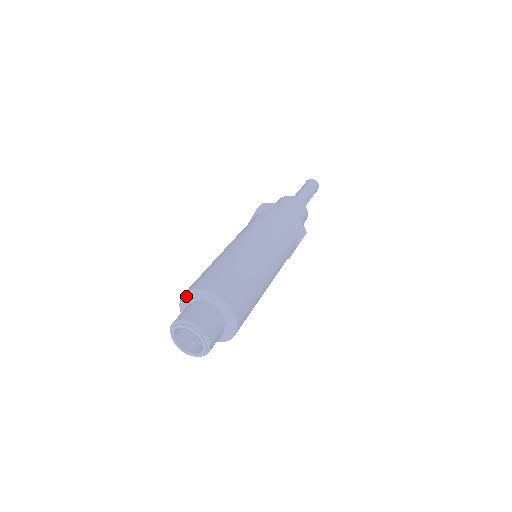
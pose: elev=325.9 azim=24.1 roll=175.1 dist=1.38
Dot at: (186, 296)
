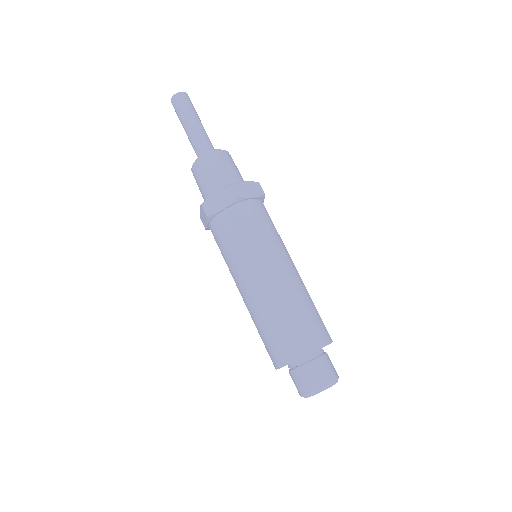
Dot at: occluded
